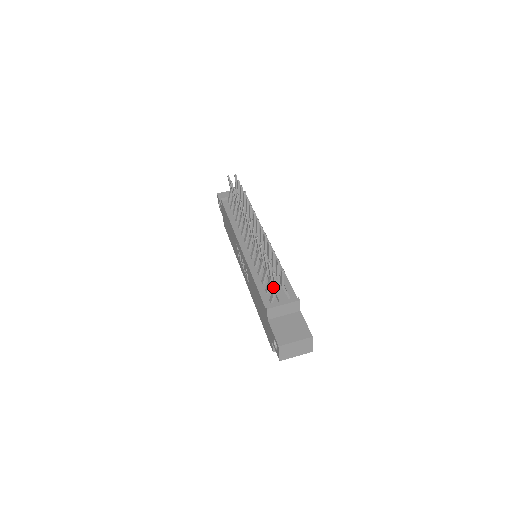
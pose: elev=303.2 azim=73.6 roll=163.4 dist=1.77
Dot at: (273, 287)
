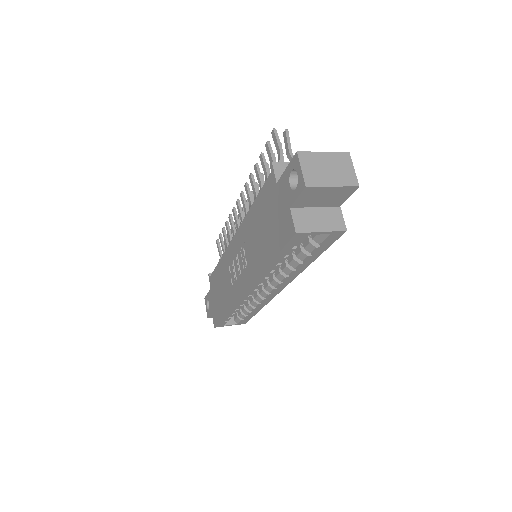
Dot at: occluded
